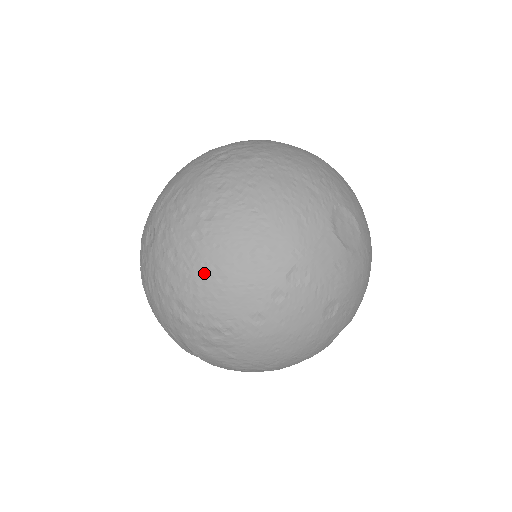
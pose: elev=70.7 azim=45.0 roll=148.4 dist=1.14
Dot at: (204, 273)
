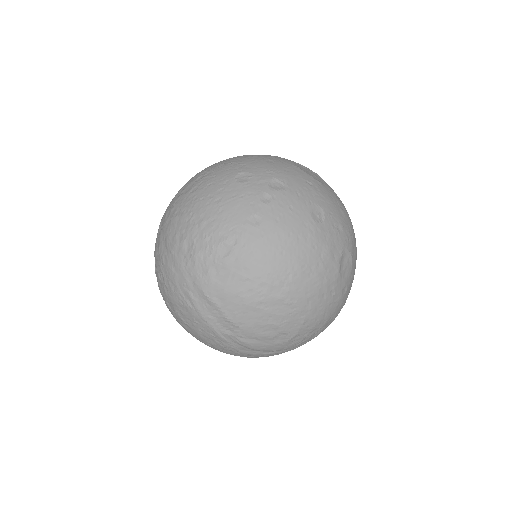
Dot at: (203, 204)
